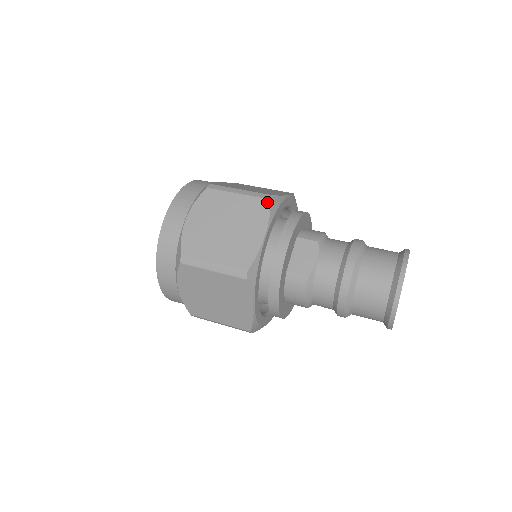
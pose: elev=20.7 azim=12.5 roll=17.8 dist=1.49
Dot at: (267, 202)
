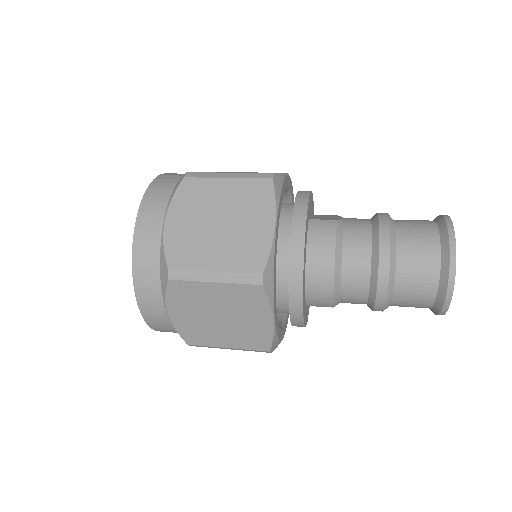
Dot at: occluded
